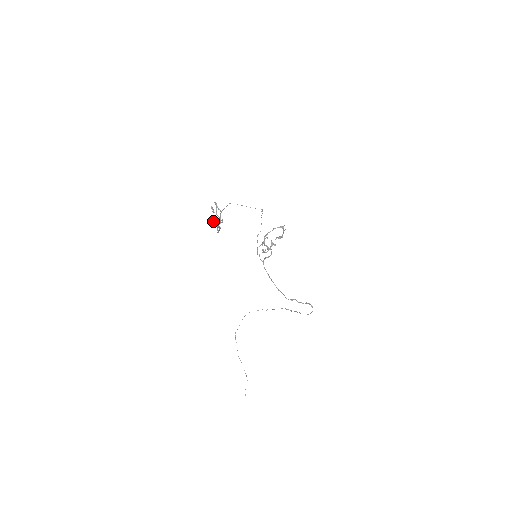
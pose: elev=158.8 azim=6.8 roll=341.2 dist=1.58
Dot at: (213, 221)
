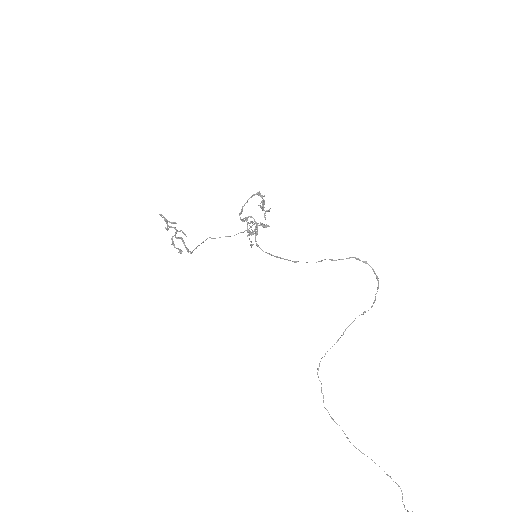
Dot at: (172, 239)
